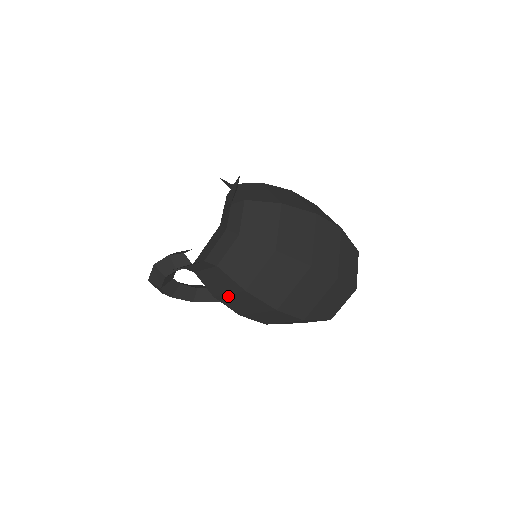
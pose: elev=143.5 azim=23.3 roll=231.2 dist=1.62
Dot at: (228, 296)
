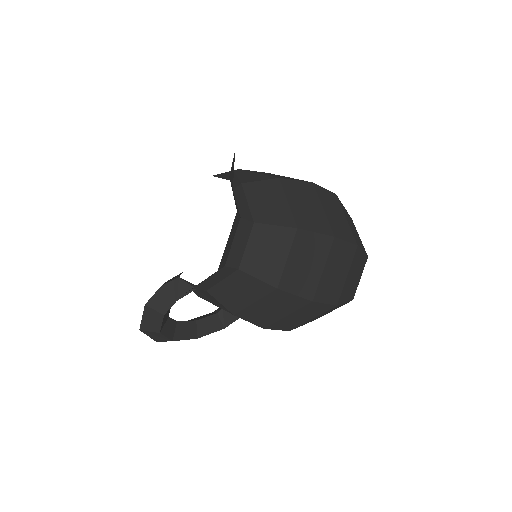
Dot at: (253, 306)
